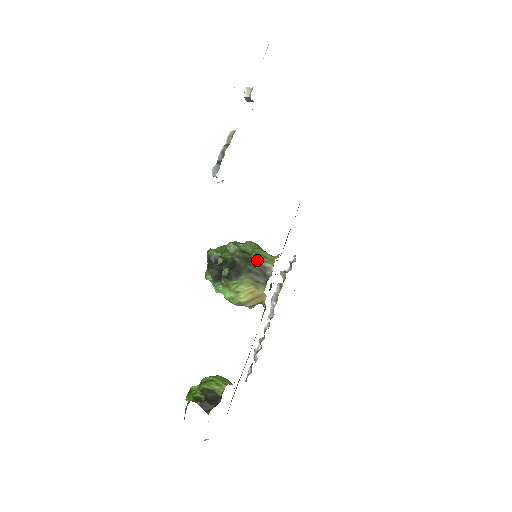
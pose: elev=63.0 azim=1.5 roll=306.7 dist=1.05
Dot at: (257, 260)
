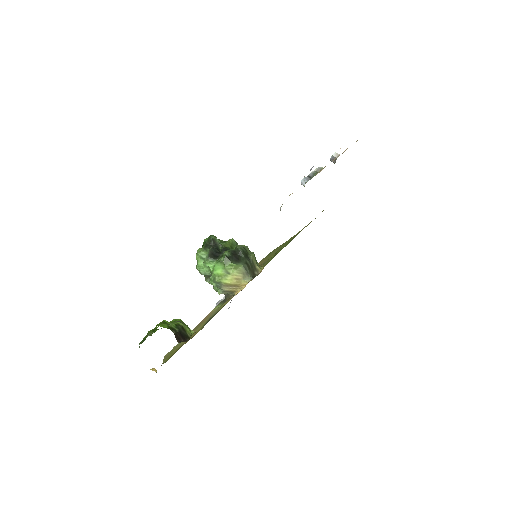
Dot at: (253, 260)
